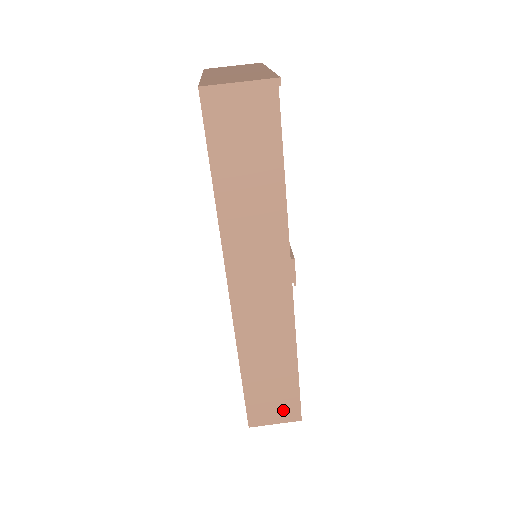
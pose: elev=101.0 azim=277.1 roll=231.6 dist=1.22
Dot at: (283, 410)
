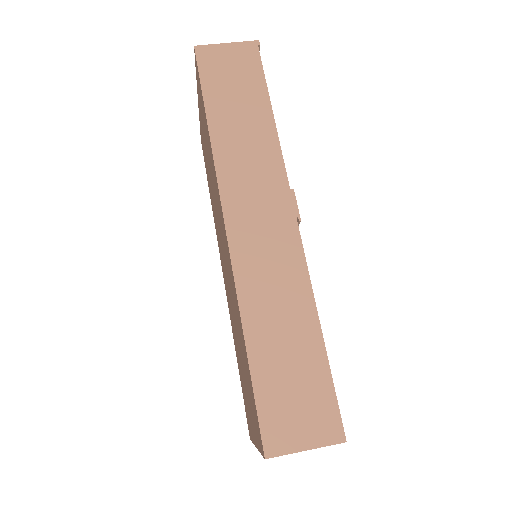
Dot at: (314, 419)
